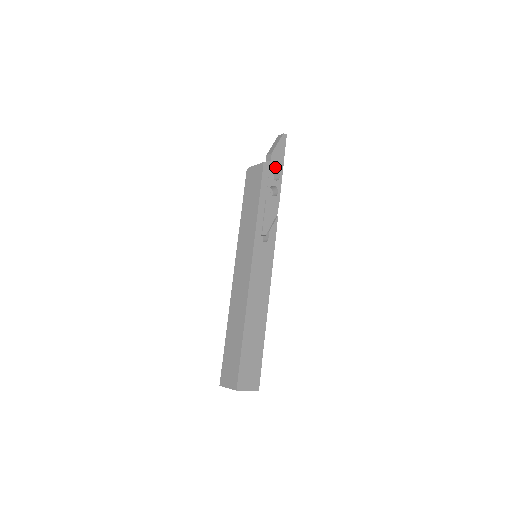
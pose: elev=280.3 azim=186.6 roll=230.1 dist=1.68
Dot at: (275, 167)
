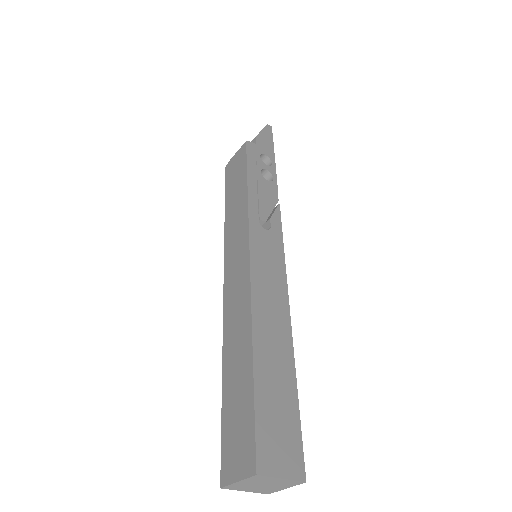
Dot at: (263, 152)
